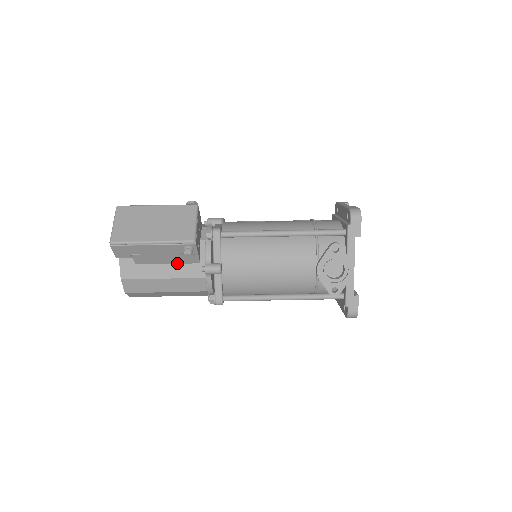
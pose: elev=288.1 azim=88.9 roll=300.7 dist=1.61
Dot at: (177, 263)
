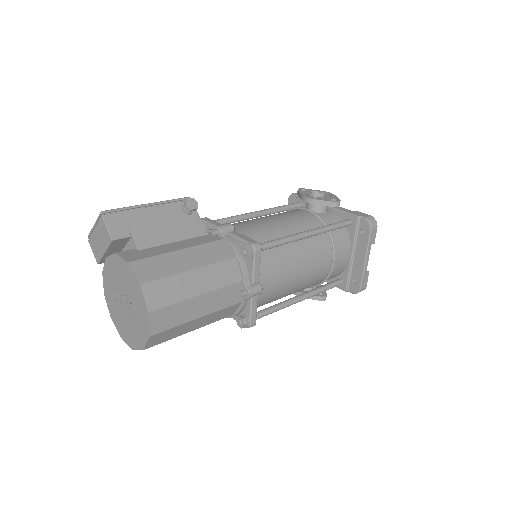
Dot at: (184, 239)
